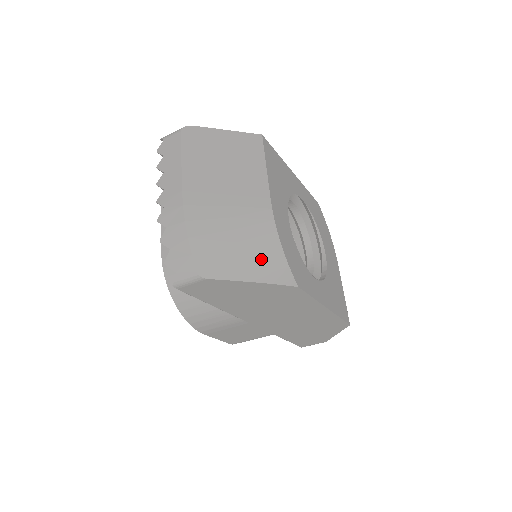
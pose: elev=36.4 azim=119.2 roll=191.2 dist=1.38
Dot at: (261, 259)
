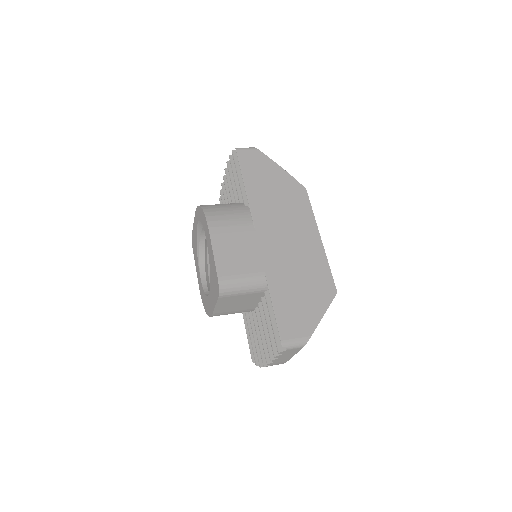
Dot at: occluded
